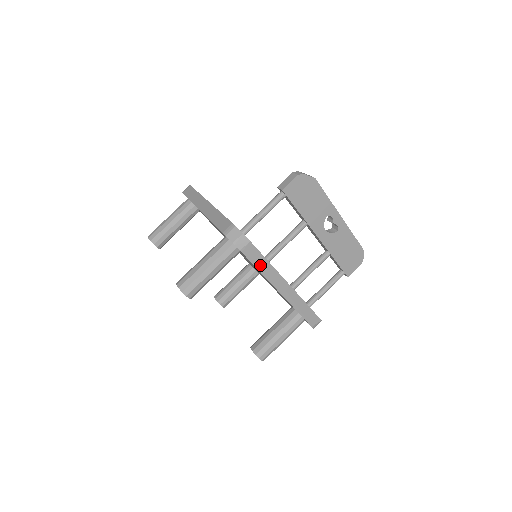
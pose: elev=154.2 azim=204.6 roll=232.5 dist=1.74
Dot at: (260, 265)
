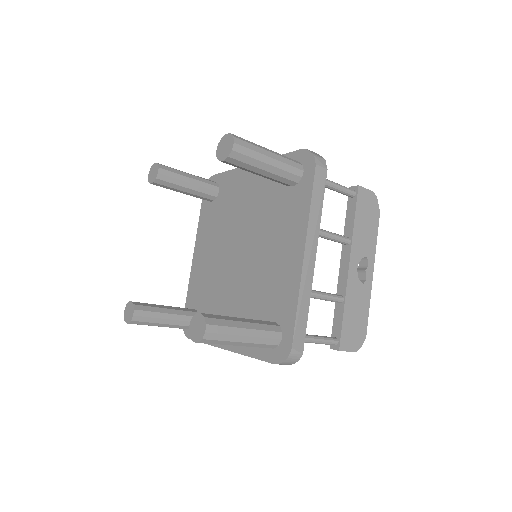
Dot at: (315, 201)
